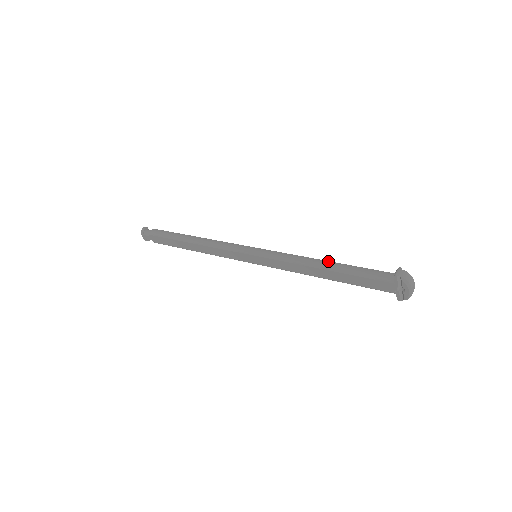
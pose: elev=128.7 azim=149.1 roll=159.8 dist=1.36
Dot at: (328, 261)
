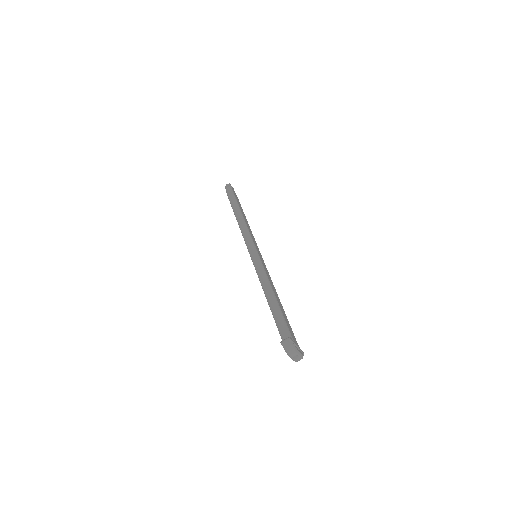
Dot at: (273, 295)
